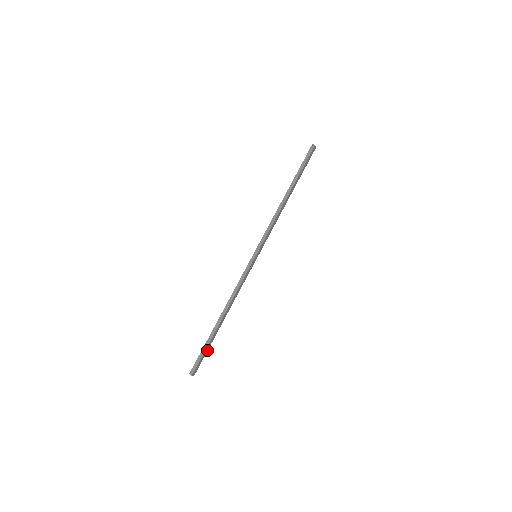
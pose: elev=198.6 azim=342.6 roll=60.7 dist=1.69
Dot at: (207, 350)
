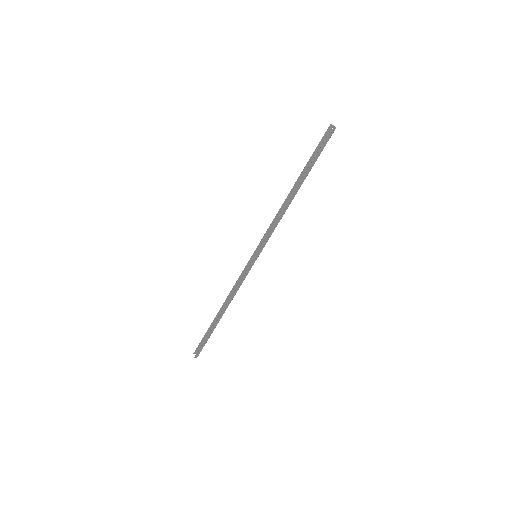
Dot at: occluded
